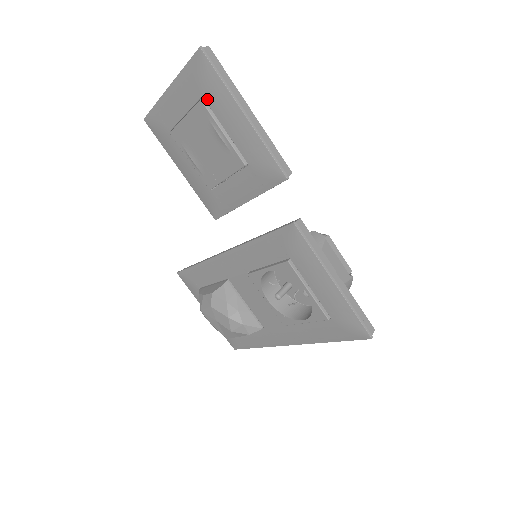
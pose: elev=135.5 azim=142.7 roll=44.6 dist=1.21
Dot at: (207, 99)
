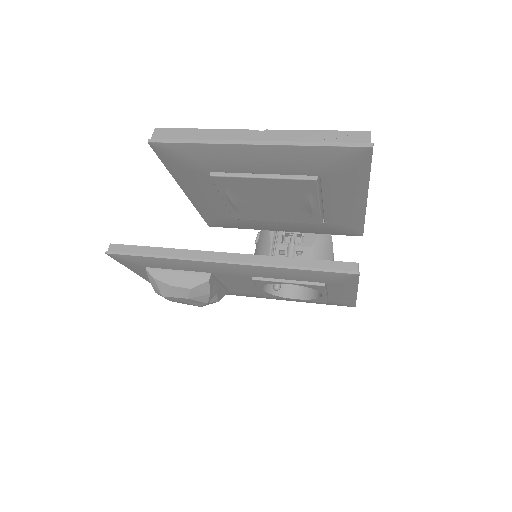
Dot at: (326, 180)
